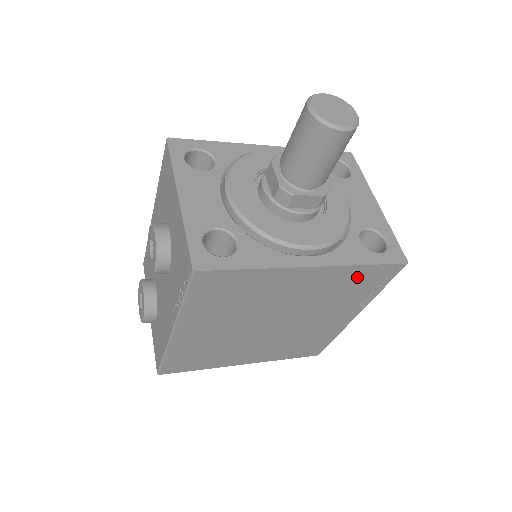
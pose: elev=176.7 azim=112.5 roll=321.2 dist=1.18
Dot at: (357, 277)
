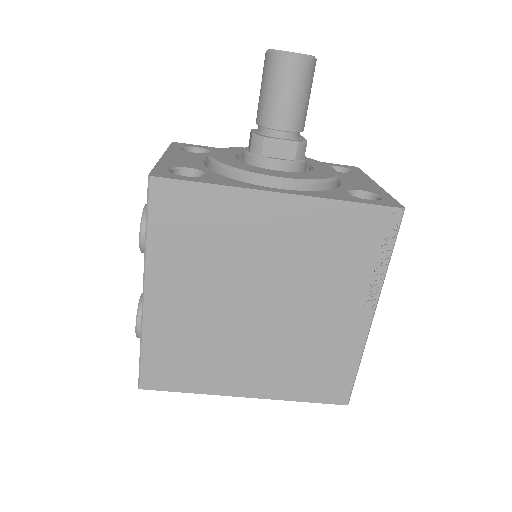
Dot at: (345, 225)
